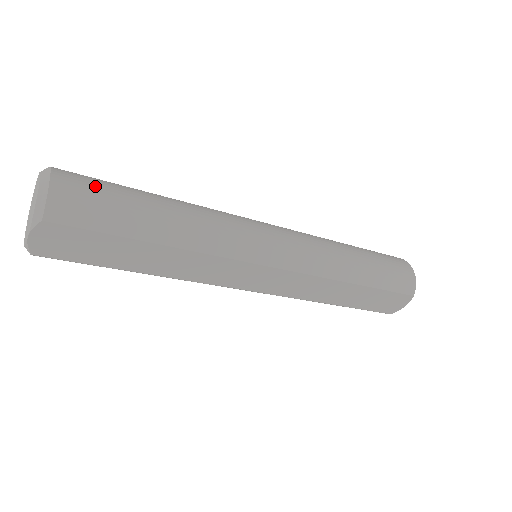
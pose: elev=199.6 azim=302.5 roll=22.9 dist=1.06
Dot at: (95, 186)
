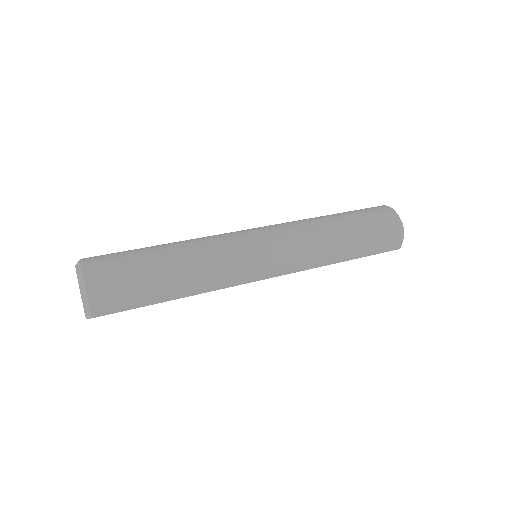
Dot at: (118, 280)
